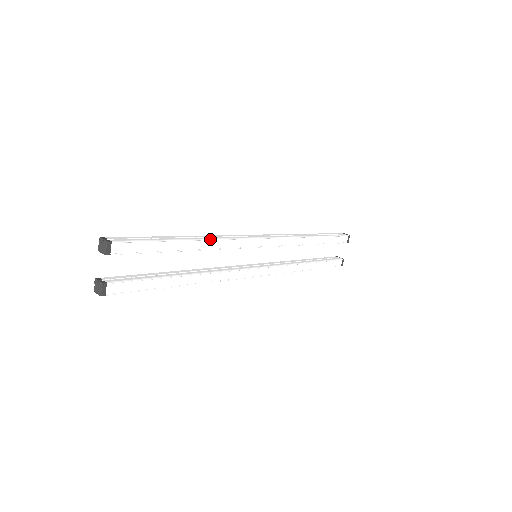
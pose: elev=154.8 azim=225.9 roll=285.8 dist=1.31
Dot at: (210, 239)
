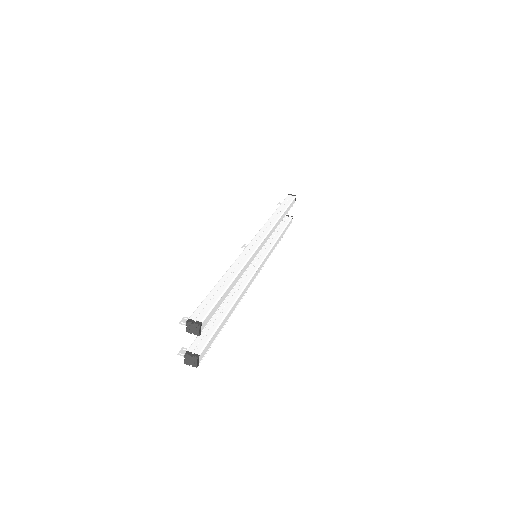
Dot at: (242, 269)
